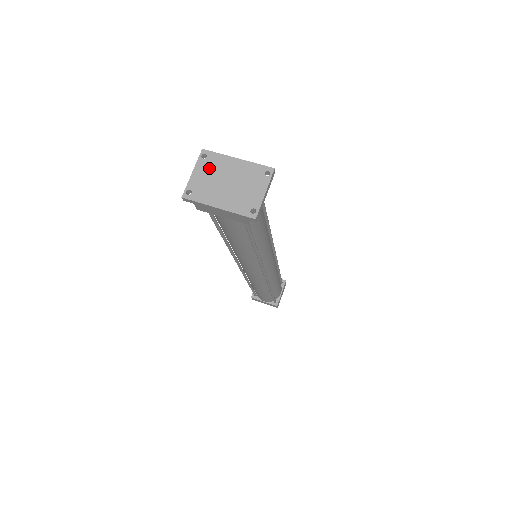
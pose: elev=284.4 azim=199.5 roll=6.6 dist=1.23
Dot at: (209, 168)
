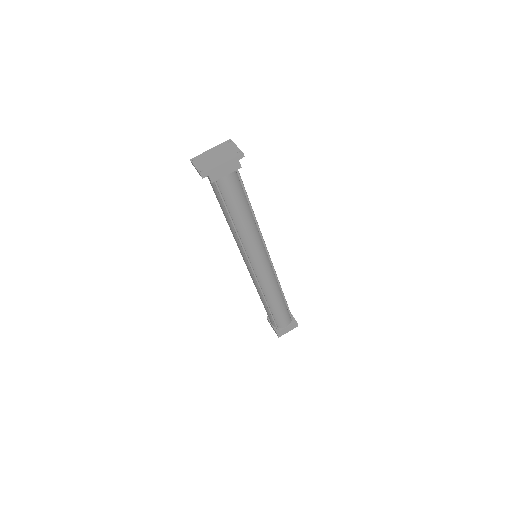
Dot at: (201, 160)
